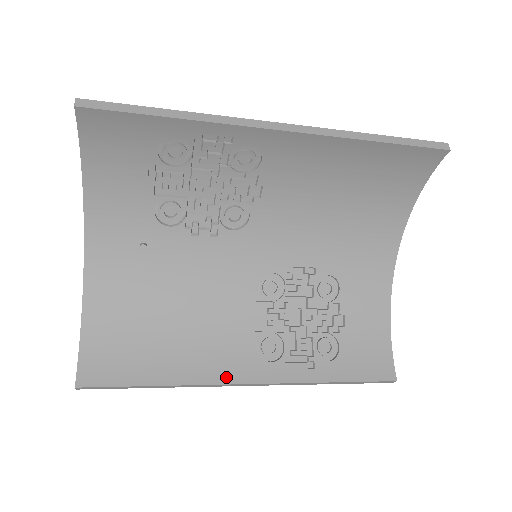
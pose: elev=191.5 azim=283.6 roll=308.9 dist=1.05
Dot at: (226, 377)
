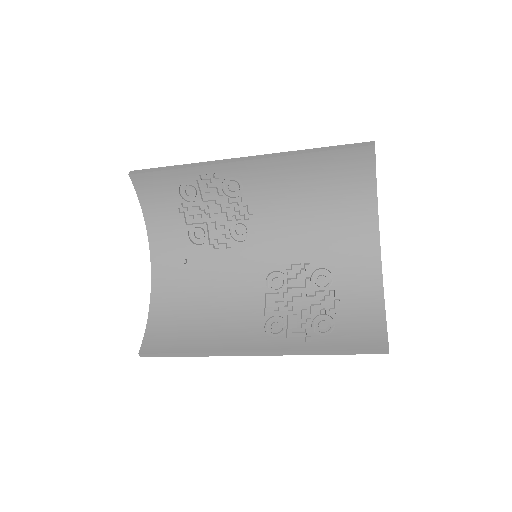
Dot at: (238, 347)
